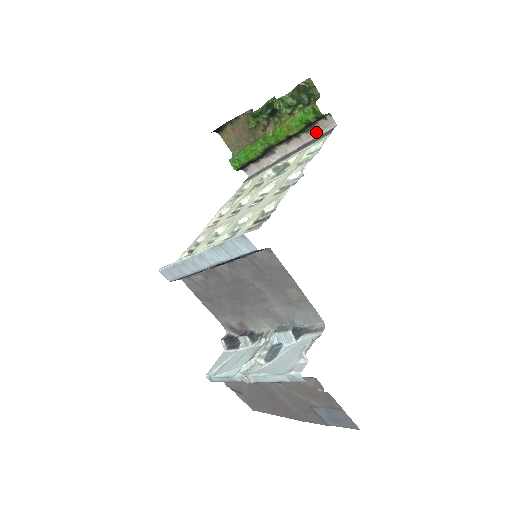
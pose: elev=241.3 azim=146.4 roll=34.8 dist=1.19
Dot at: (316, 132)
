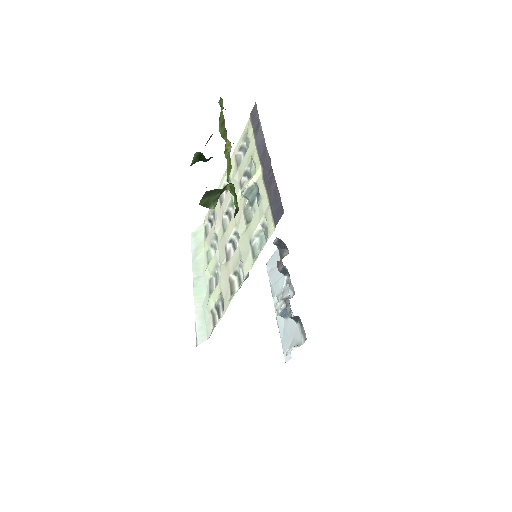
Dot at: occluded
